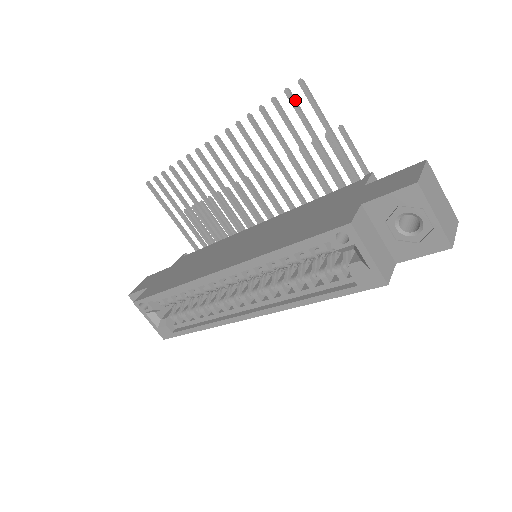
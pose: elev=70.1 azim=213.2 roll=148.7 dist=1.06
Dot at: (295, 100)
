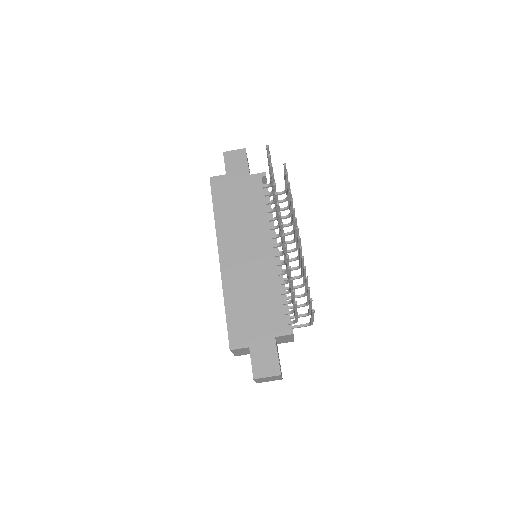
Dot at: (294, 294)
